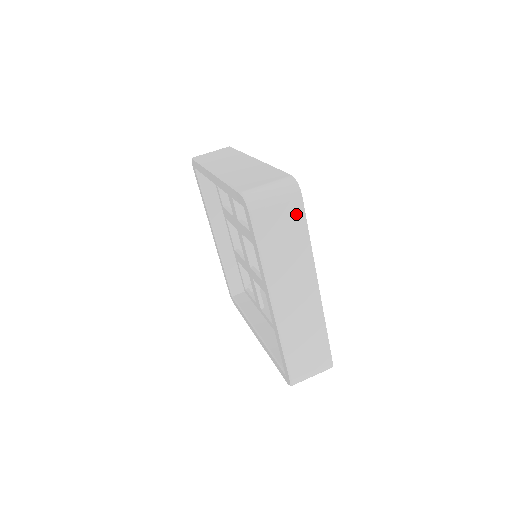
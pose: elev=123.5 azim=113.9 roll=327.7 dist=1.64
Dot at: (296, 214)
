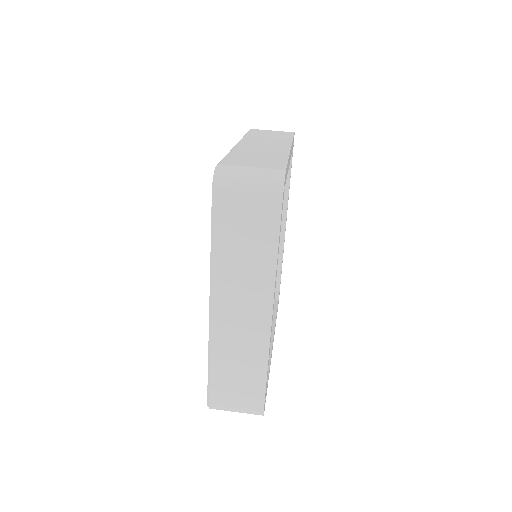
Dot at: (269, 216)
